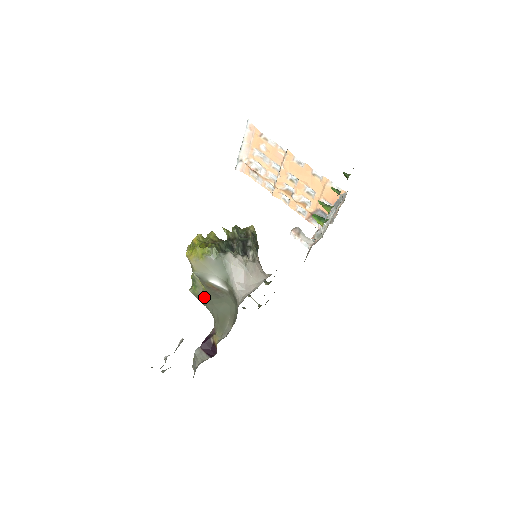
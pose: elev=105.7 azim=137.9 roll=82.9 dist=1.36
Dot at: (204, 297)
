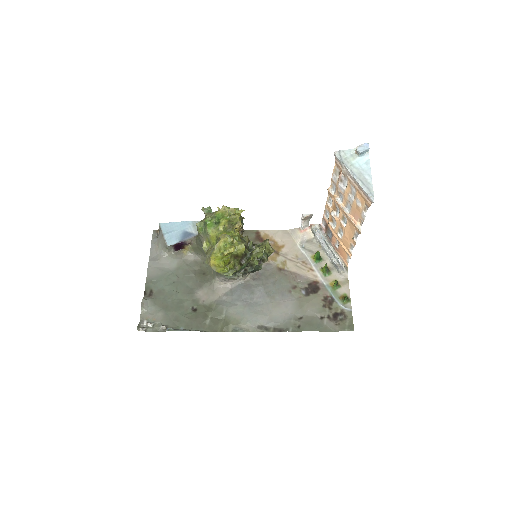
Dot at: (201, 239)
